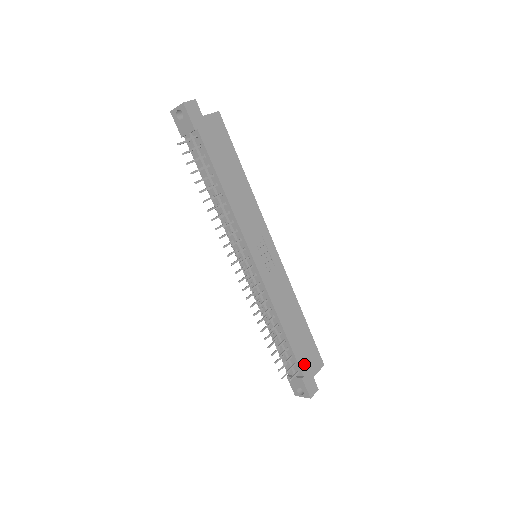
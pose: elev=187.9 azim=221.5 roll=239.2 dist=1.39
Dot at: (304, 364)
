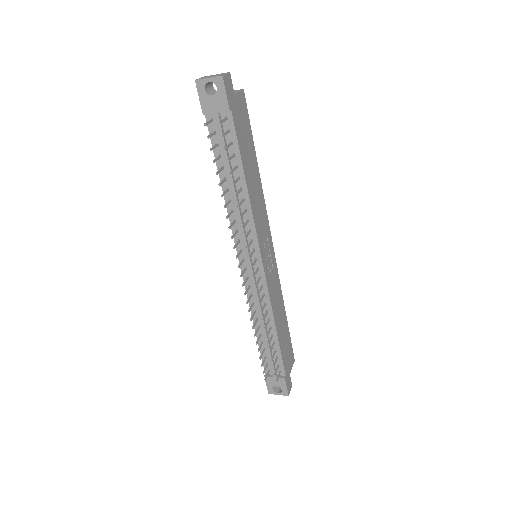
Dot at: (286, 363)
